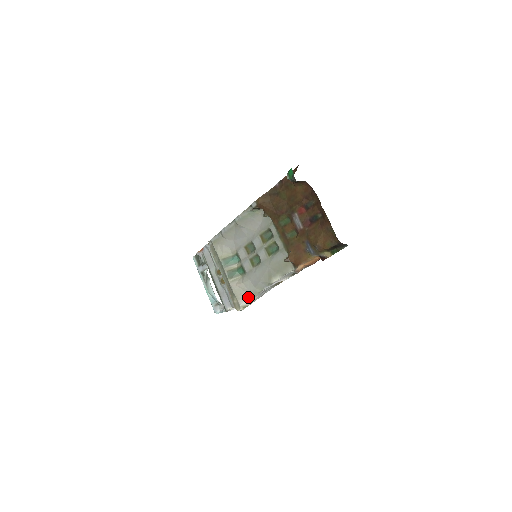
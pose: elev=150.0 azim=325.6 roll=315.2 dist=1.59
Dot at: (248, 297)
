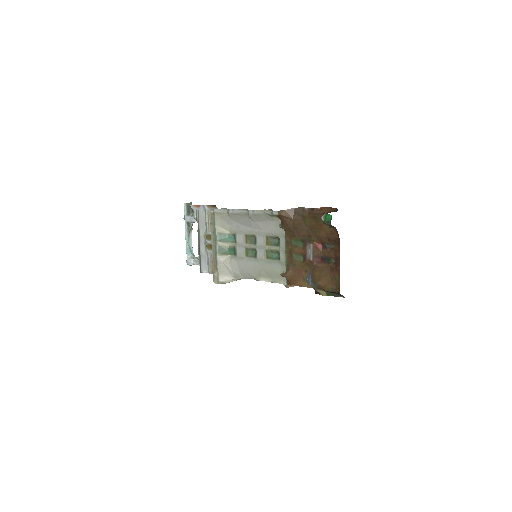
Dot at: (229, 277)
